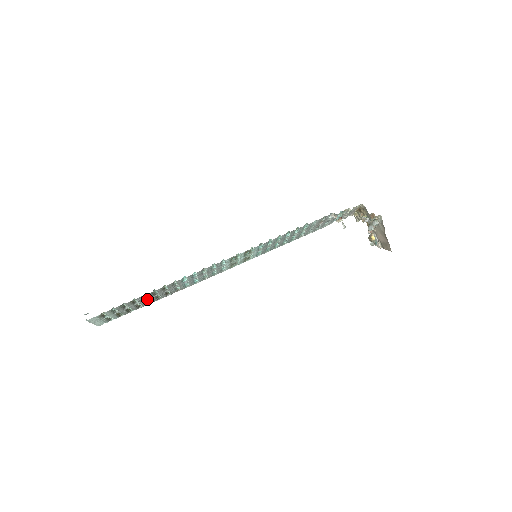
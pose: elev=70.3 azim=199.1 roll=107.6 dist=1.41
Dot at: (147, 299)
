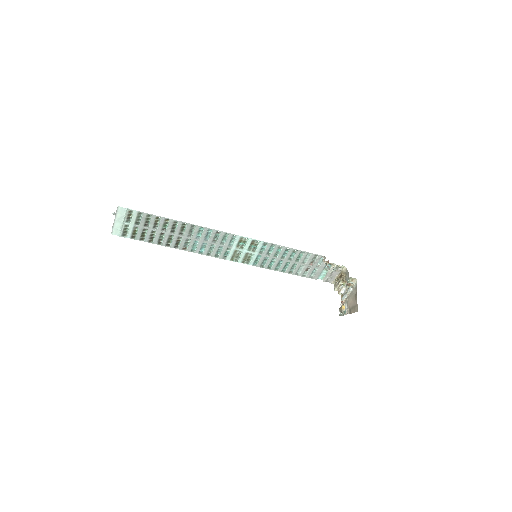
Dot at: (164, 231)
